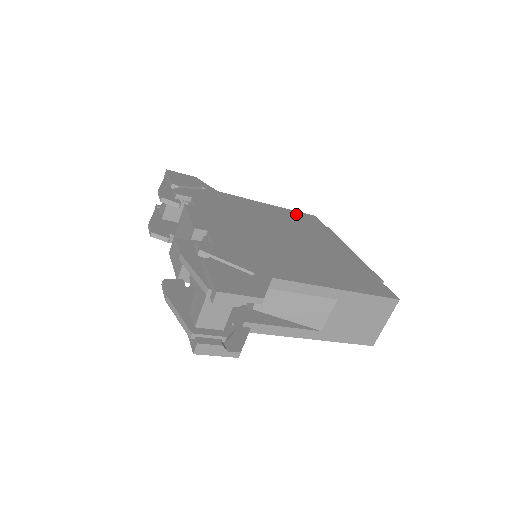
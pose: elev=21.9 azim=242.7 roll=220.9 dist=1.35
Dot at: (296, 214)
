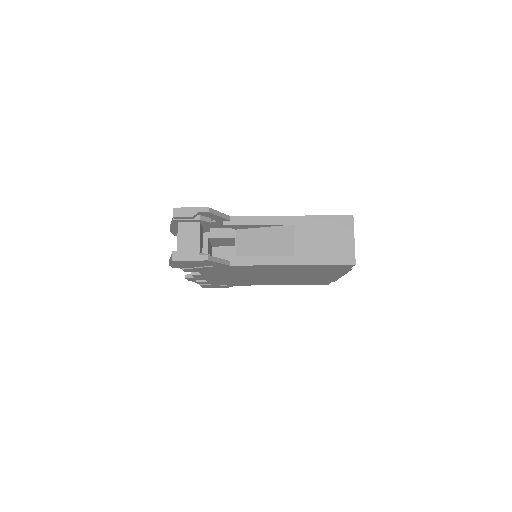
Dot at: occluded
